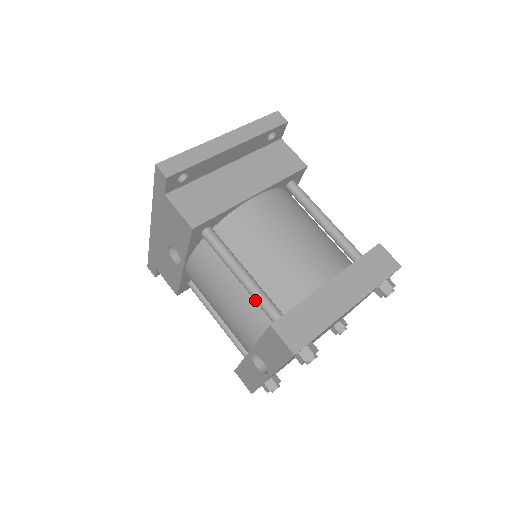
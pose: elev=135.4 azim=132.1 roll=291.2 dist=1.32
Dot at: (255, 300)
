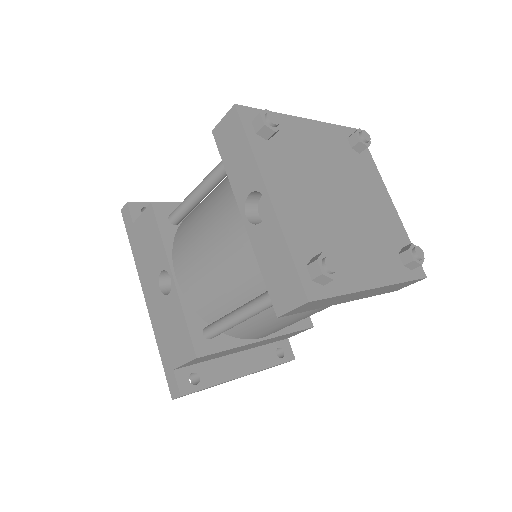
Dot at: (213, 173)
